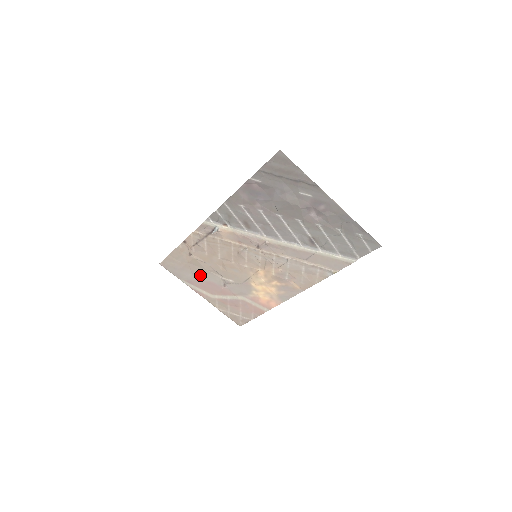
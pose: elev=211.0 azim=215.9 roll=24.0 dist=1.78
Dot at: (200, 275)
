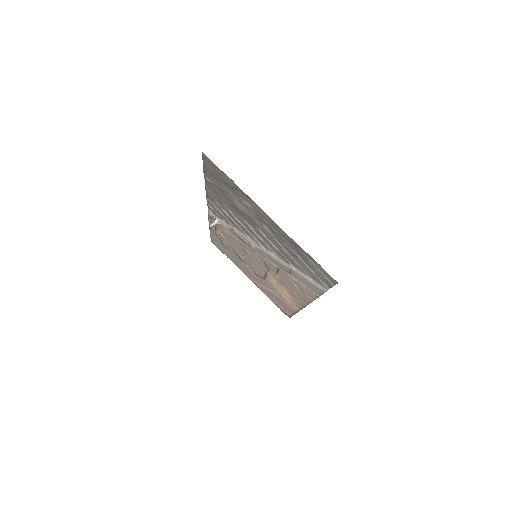
Dot at: (237, 260)
